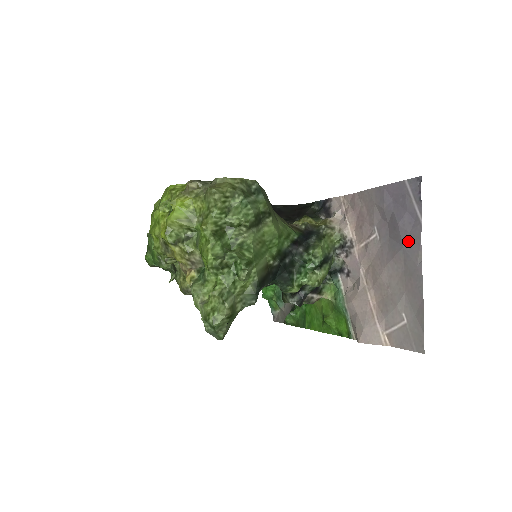
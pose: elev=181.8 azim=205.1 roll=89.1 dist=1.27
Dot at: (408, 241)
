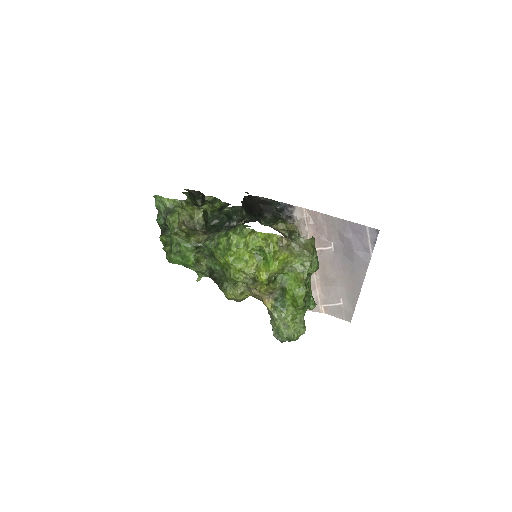
Dot at: (359, 262)
